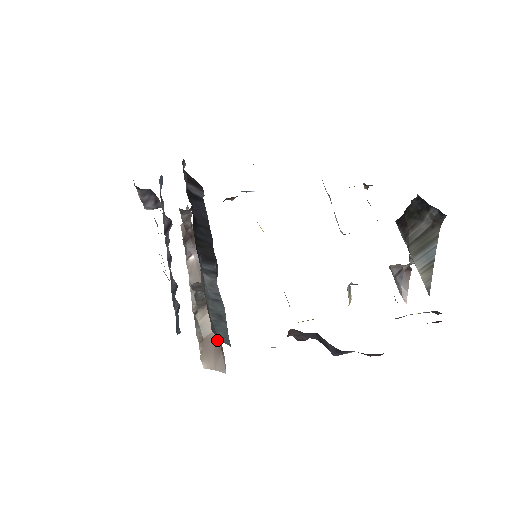
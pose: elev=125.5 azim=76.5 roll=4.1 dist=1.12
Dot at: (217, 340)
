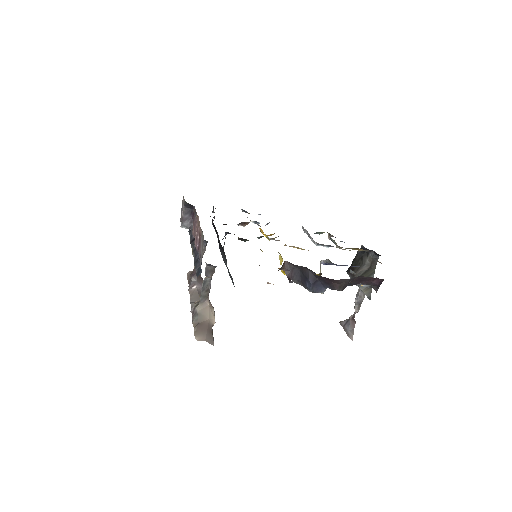
Dot at: (210, 325)
